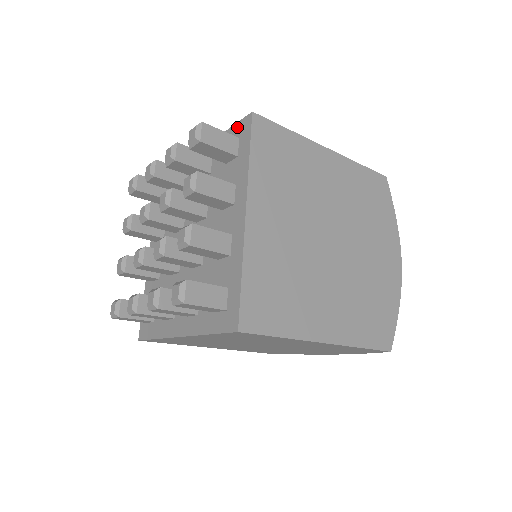
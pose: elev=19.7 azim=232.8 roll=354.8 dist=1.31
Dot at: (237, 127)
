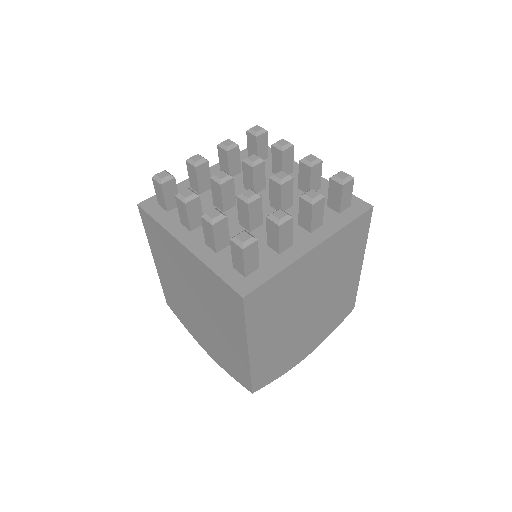
Dot at: occluded
